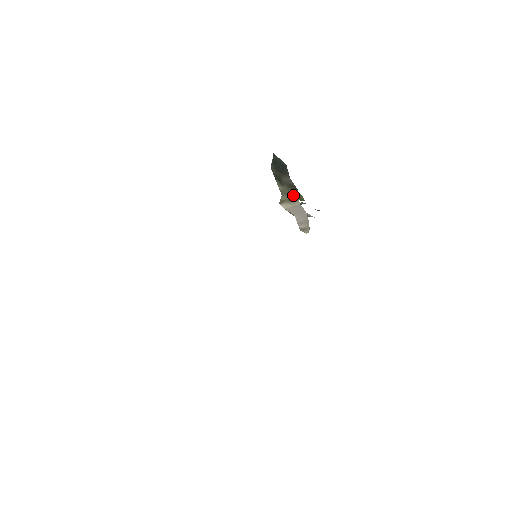
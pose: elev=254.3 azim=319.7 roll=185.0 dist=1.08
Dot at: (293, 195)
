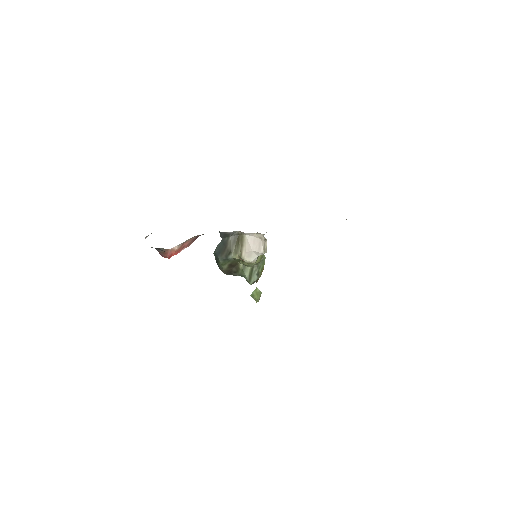
Dot at: (240, 240)
